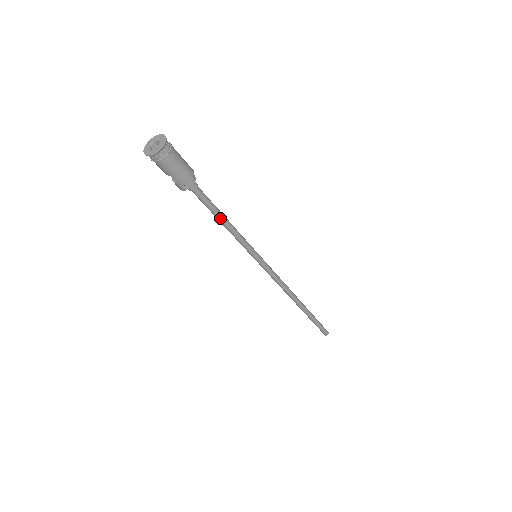
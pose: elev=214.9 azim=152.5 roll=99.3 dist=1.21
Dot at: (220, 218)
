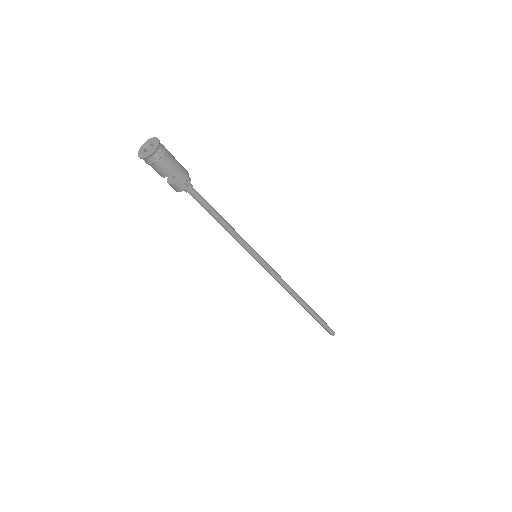
Dot at: (219, 217)
